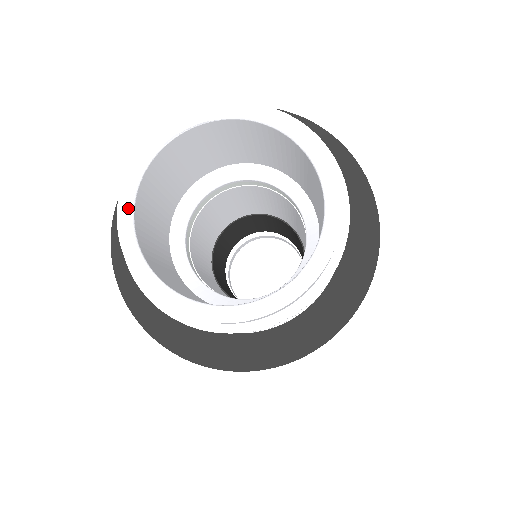
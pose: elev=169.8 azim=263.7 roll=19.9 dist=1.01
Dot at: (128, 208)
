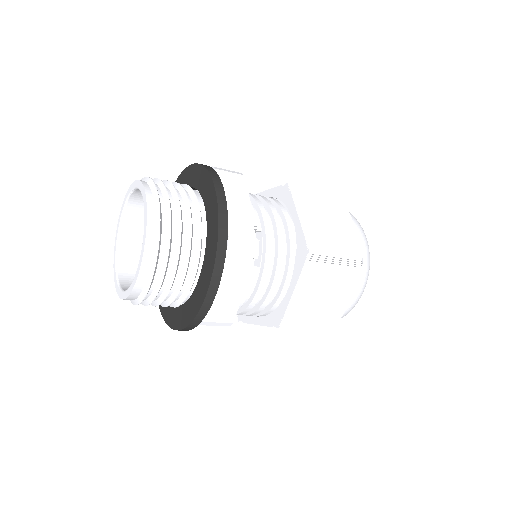
Dot at: (120, 219)
